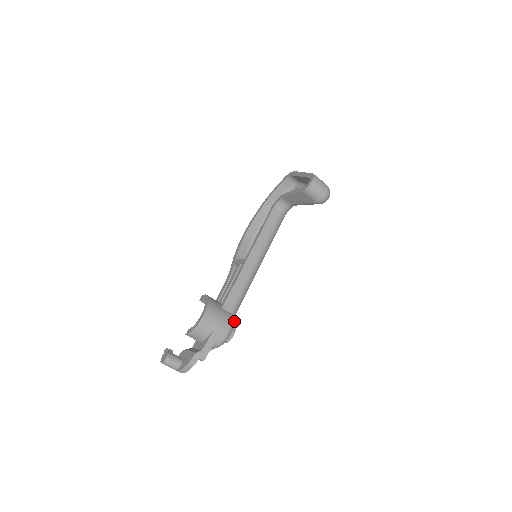
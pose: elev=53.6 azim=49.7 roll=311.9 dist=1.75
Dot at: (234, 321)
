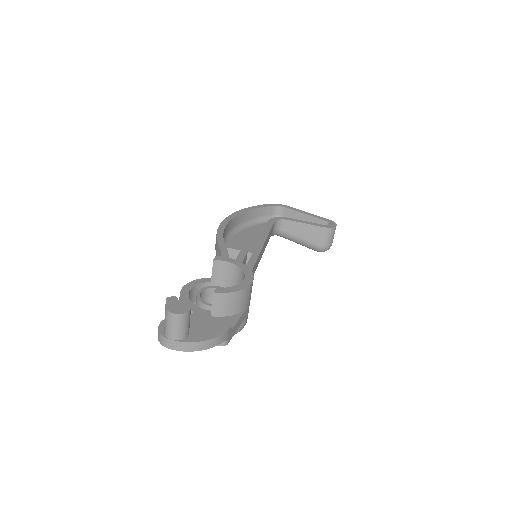
Dot at: occluded
